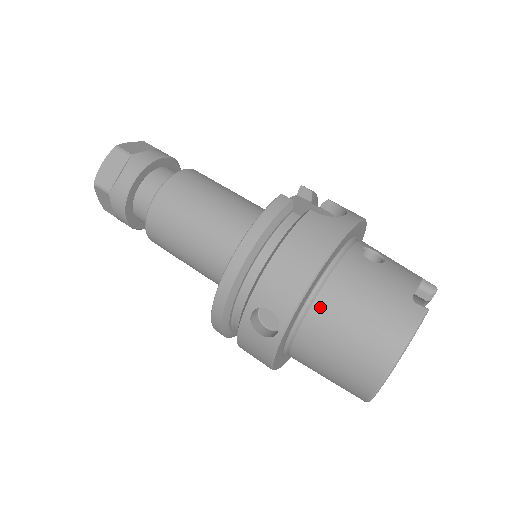
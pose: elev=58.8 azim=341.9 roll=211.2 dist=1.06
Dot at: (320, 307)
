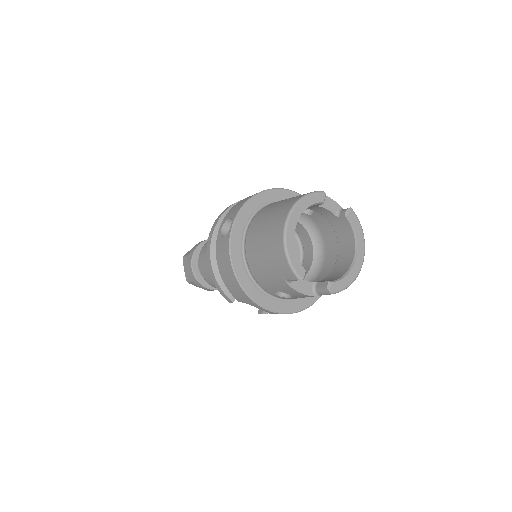
Dot at: (260, 213)
